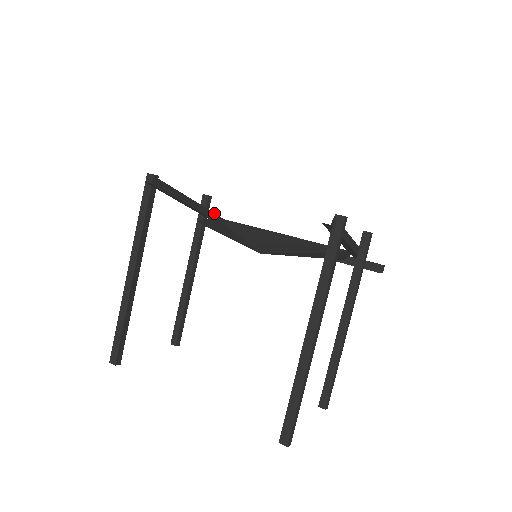
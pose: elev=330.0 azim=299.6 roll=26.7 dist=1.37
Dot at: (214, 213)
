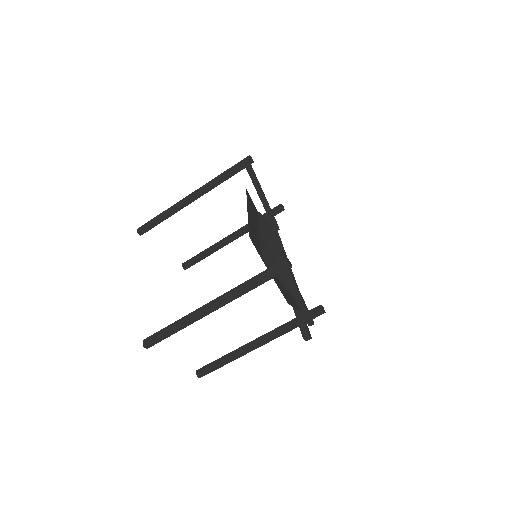
Dot at: (275, 220)
